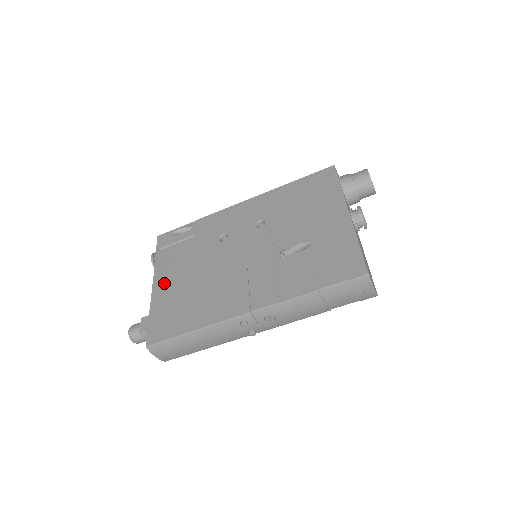
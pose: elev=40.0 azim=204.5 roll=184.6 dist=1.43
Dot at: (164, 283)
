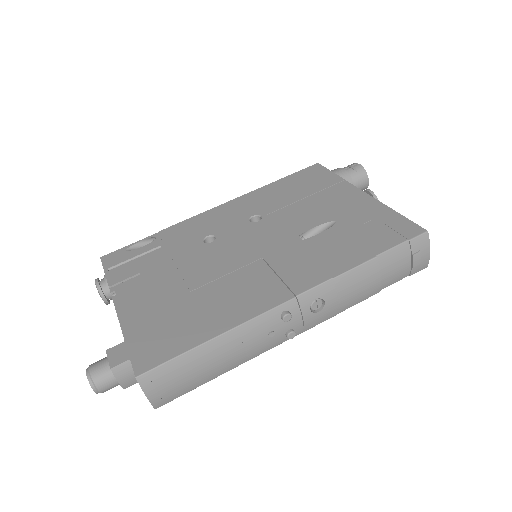
Dot at: (135, 299)
